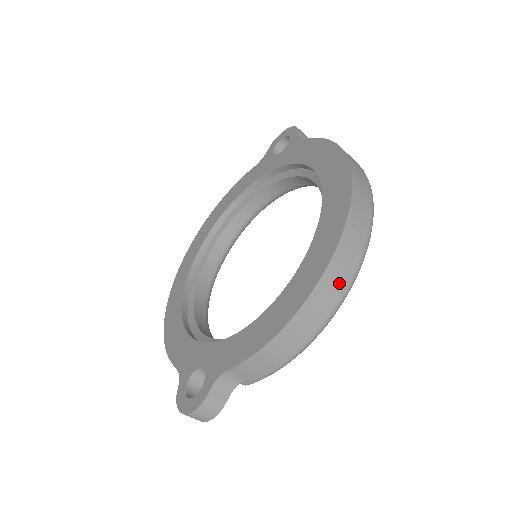
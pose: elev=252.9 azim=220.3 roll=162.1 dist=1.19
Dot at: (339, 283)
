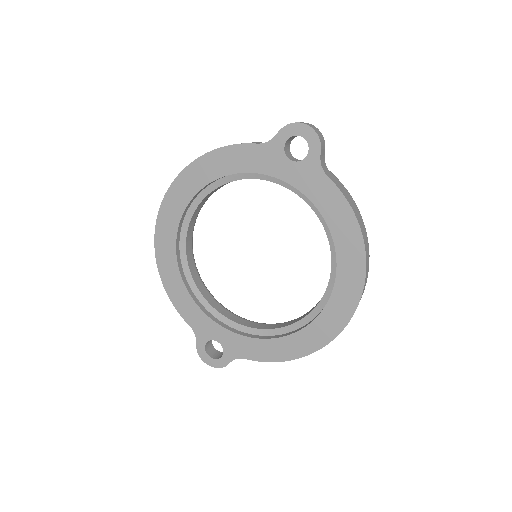
Dot at: occluded
